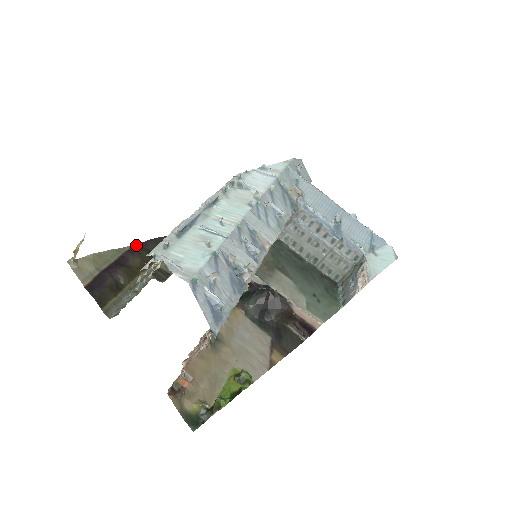
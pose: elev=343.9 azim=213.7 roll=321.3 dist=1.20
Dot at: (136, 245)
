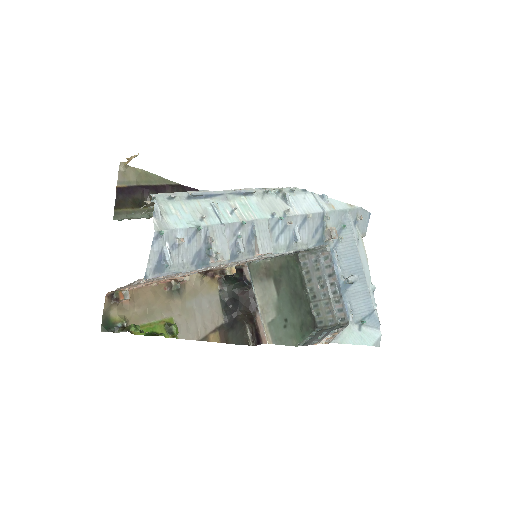
Dot at: (182, 185)
